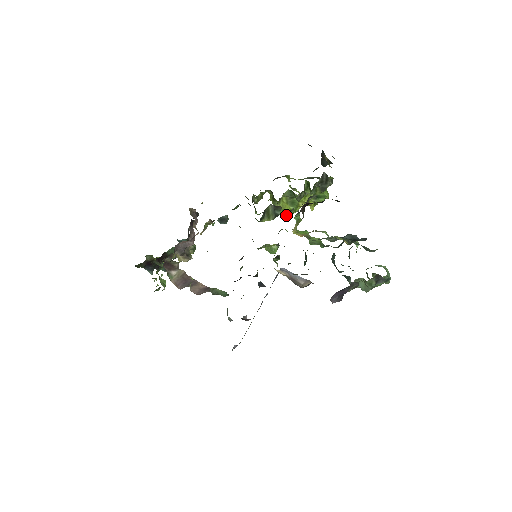
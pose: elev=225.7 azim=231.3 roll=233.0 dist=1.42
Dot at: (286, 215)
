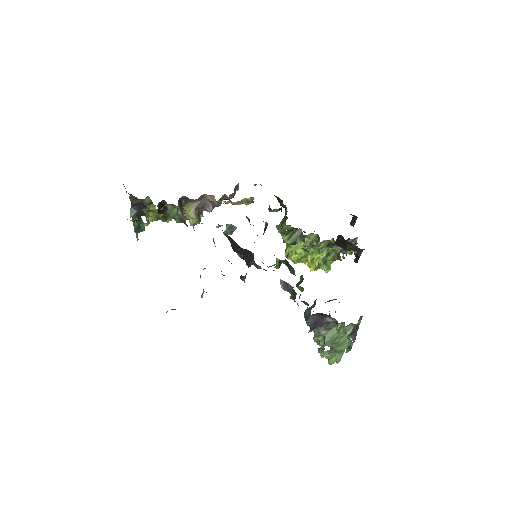
Dot at: (291, 256)
